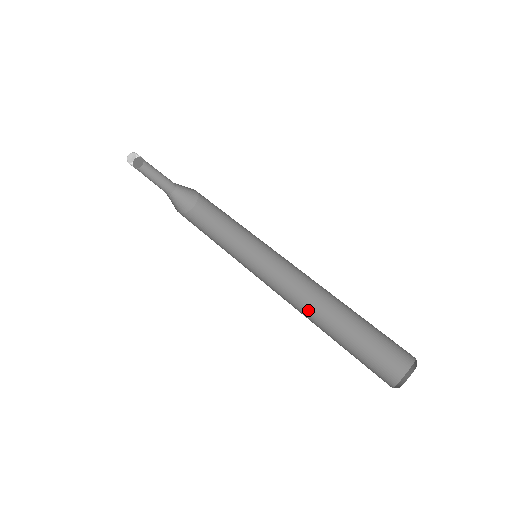
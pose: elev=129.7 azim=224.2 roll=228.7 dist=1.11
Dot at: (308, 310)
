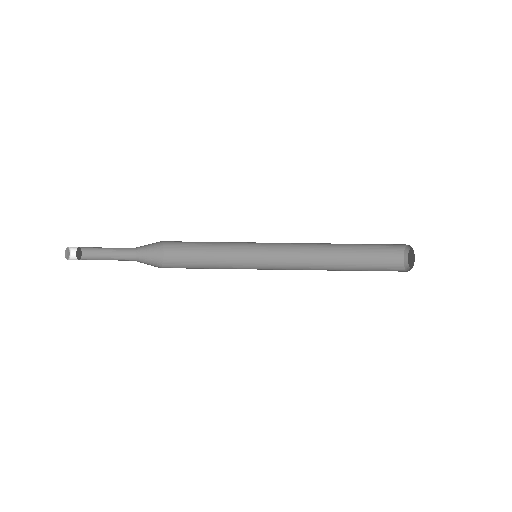
Dot at: (318, 268)
